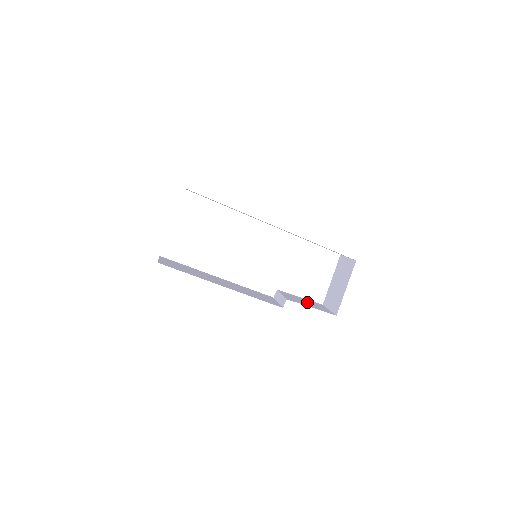
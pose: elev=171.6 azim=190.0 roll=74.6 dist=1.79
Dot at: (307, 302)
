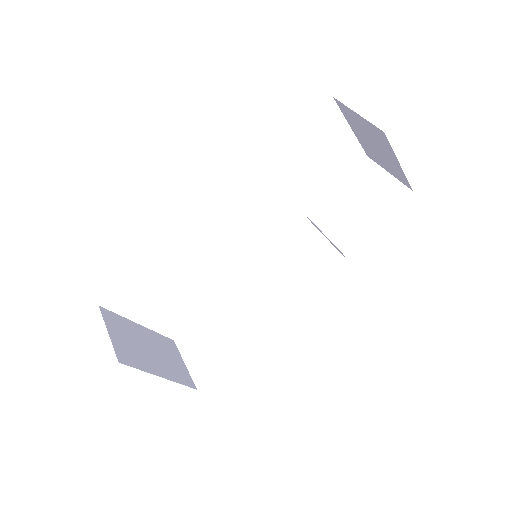
Dot at: (356, 199)
